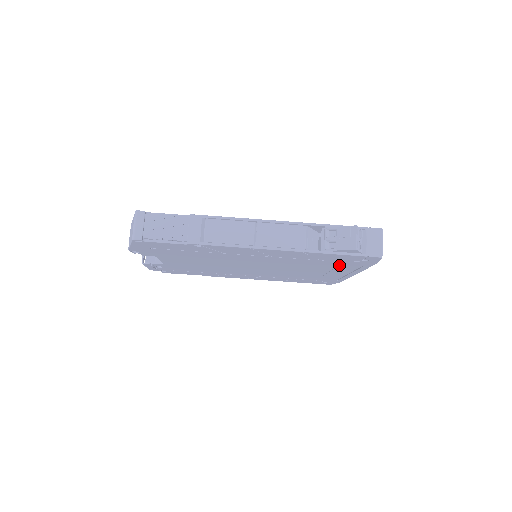
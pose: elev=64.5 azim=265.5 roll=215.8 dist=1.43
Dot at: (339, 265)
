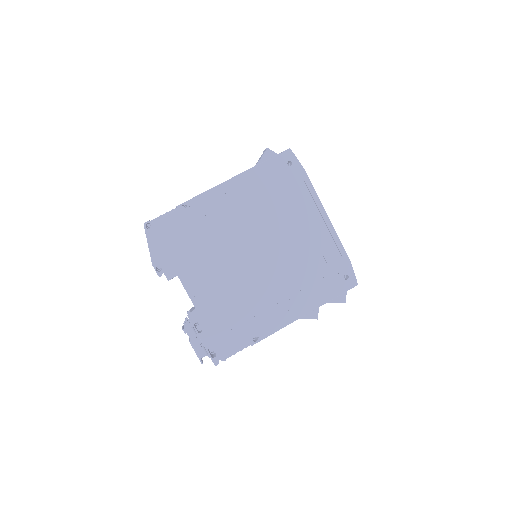
Dot at: (292, 193)
